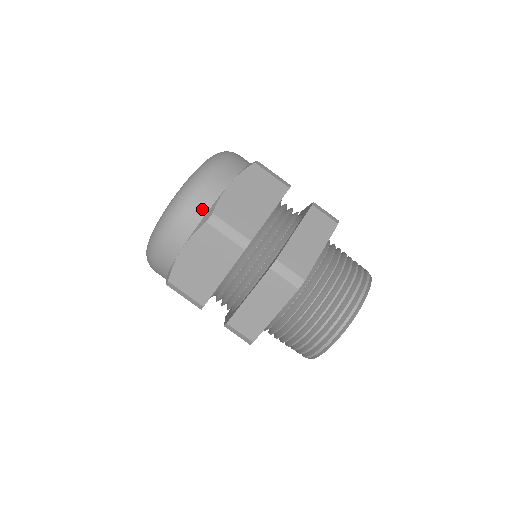
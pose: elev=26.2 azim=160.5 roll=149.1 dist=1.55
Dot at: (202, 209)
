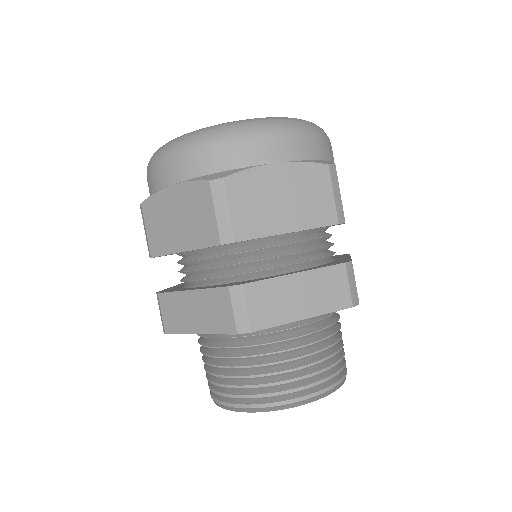
Dot at: (321, 153)
